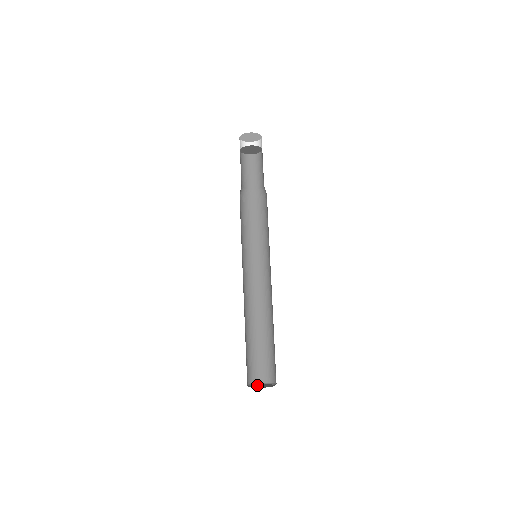
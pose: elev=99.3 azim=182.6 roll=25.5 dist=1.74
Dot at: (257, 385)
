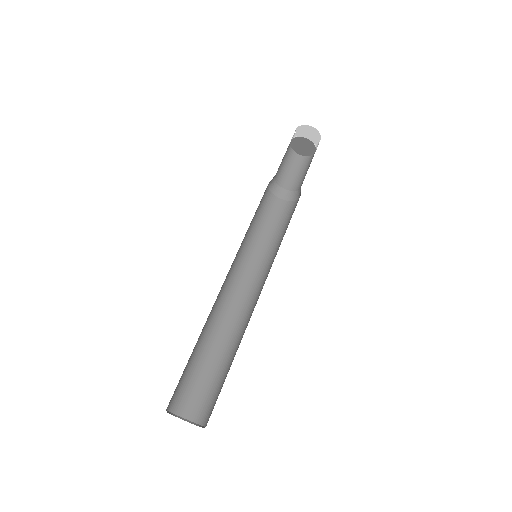
Dot at: occluded
